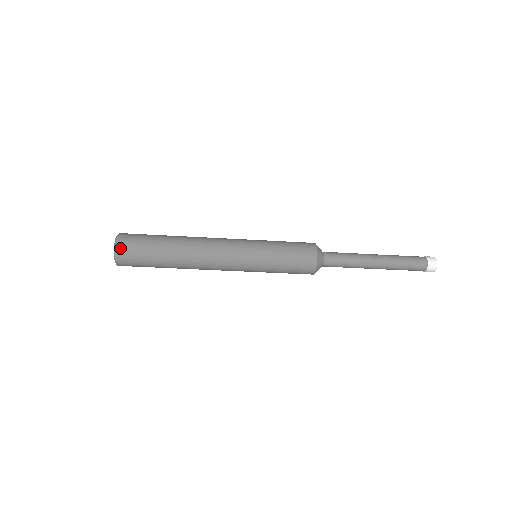
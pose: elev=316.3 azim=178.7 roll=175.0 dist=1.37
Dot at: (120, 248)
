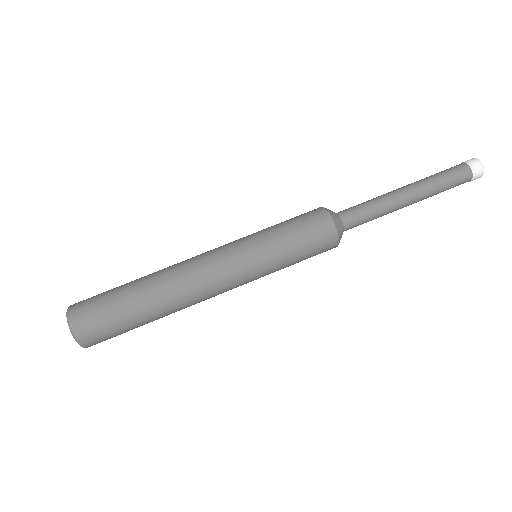
Dot at: (84, 339)
